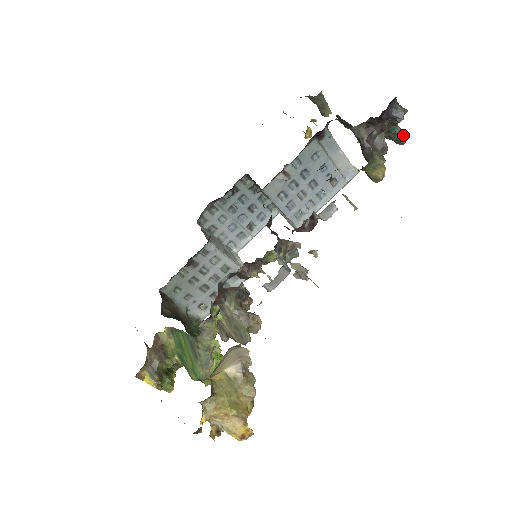
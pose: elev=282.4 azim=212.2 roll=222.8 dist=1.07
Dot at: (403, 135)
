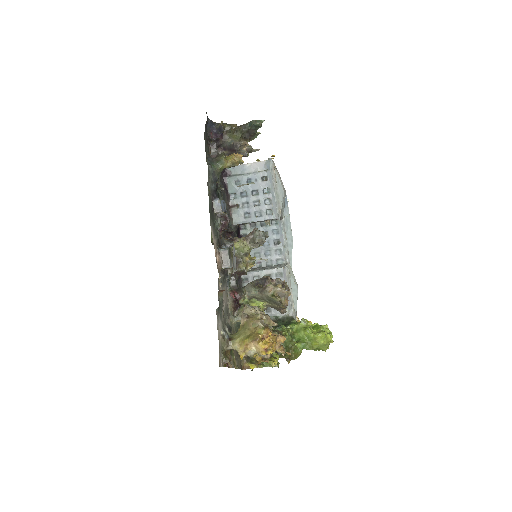
Dot at: (254, 122)
